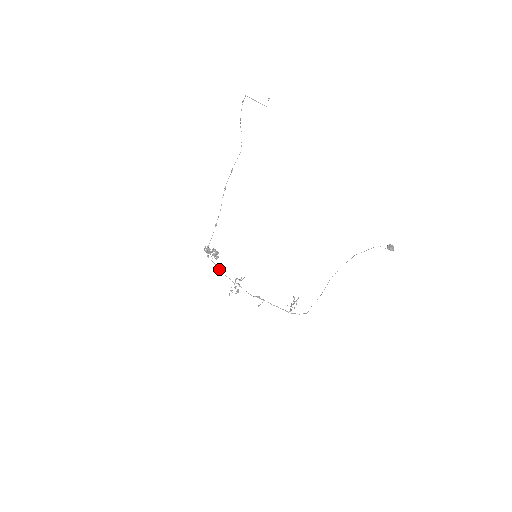
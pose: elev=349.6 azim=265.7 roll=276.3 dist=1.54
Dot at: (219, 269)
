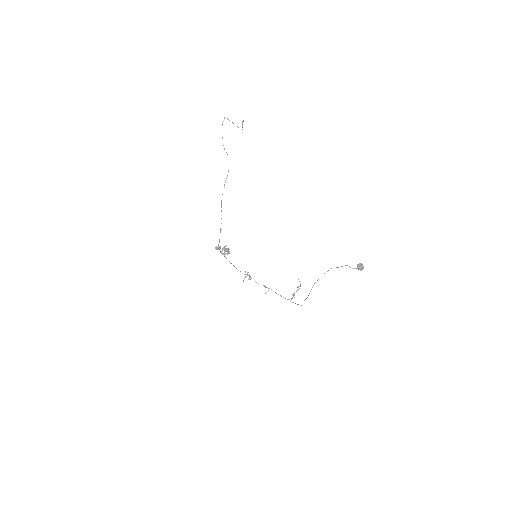
Dot at: (230, 263)
